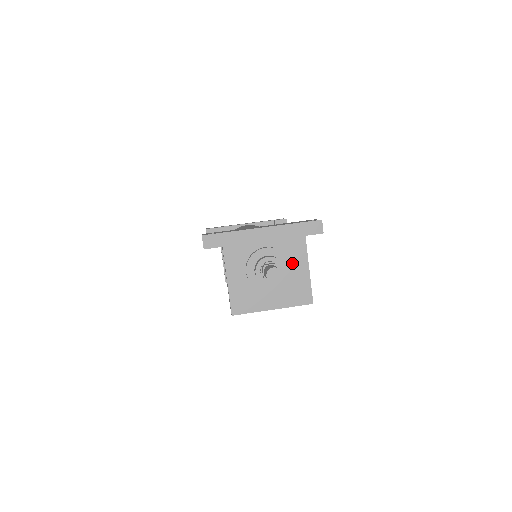
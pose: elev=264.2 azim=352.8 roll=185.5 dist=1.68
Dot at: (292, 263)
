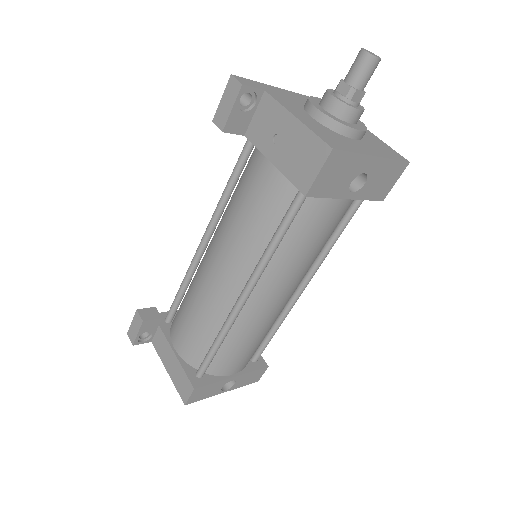
Dot at: occluded
